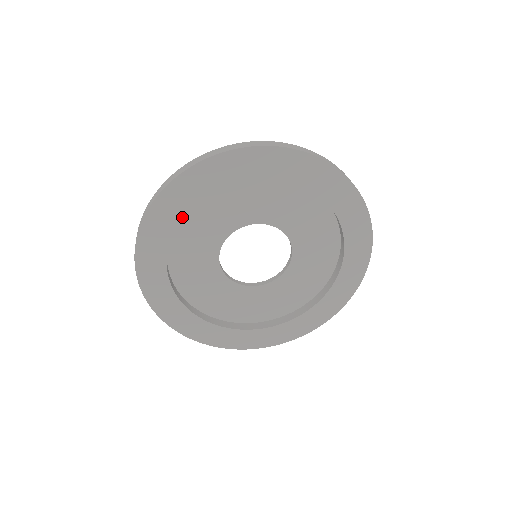
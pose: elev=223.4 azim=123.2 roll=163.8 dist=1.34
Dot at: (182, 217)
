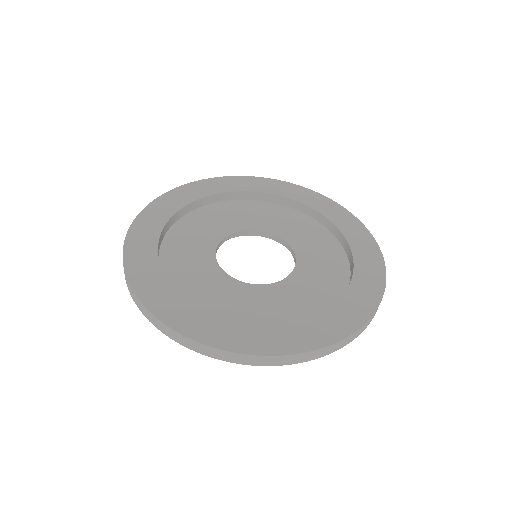
Dot at: (167, 236)
